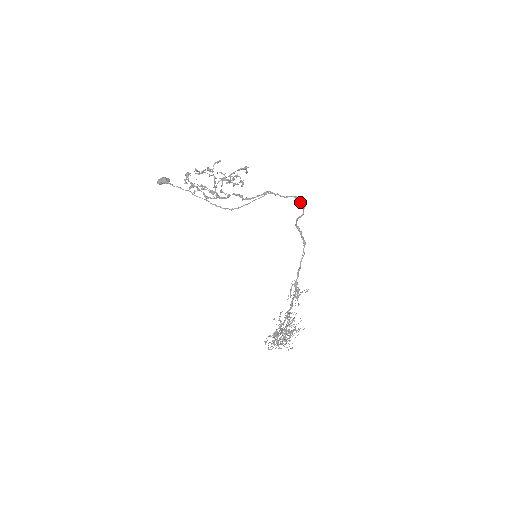
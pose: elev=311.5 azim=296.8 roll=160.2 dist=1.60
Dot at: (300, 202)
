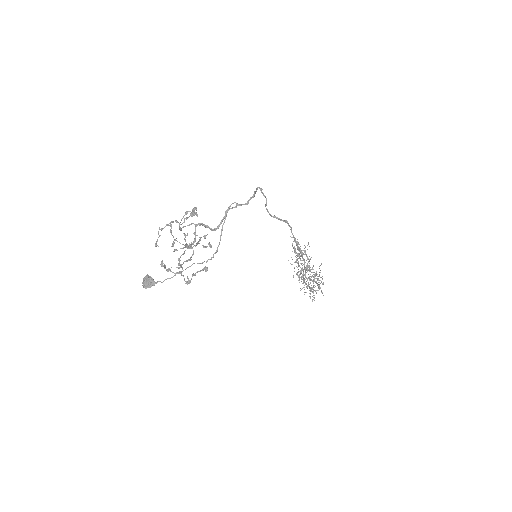
Dot at: (256, 191)
